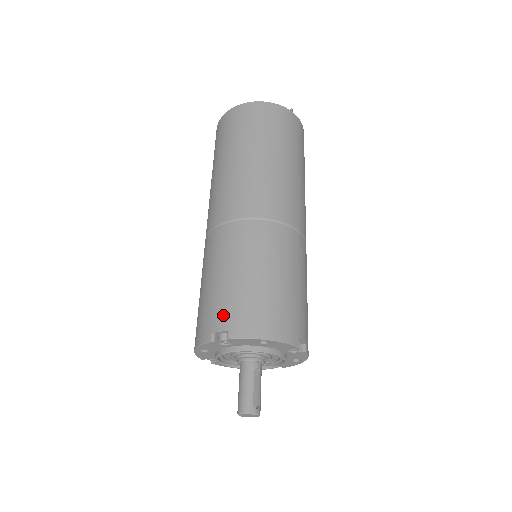
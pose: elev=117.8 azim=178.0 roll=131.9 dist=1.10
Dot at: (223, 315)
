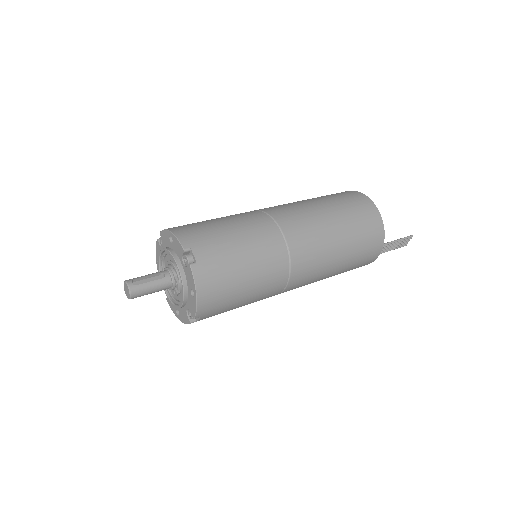
Dot at: occluded
